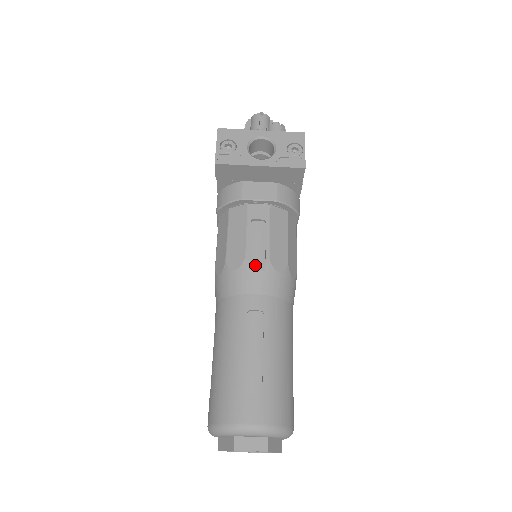
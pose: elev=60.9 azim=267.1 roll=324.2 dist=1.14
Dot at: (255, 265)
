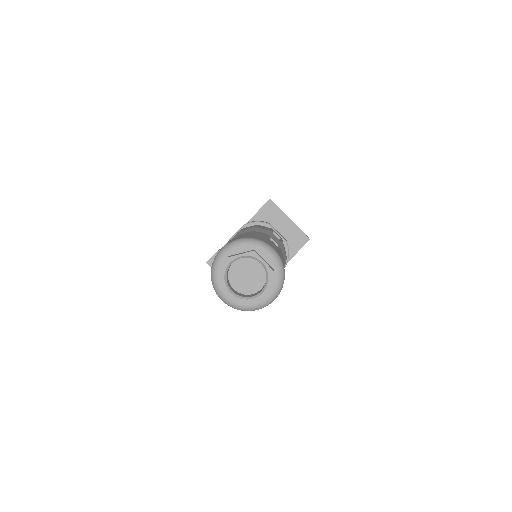
Dot at: occluded
